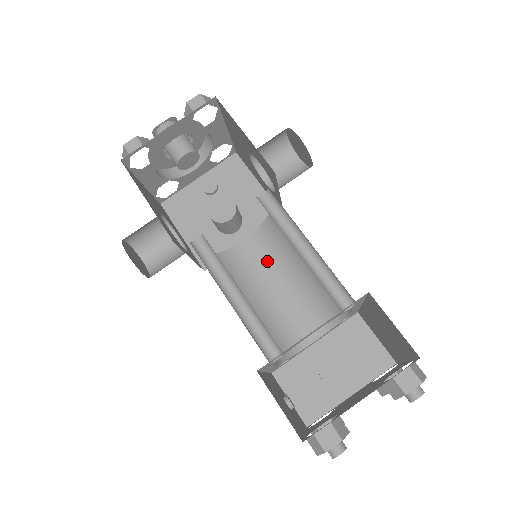
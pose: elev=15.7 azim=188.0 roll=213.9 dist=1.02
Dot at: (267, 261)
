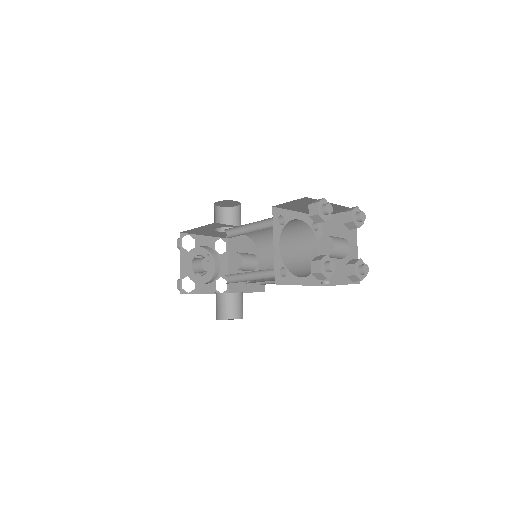
Dot at: (273, 253)
